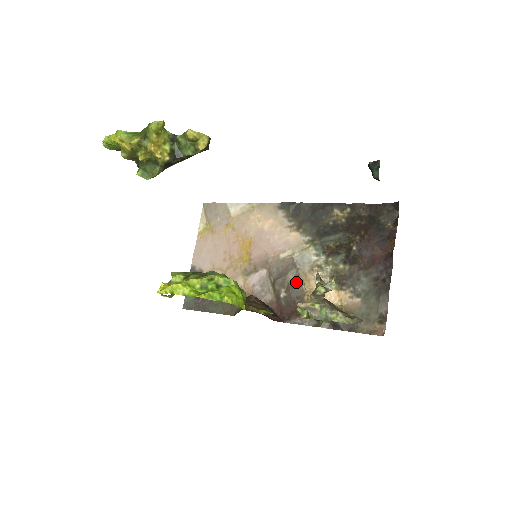
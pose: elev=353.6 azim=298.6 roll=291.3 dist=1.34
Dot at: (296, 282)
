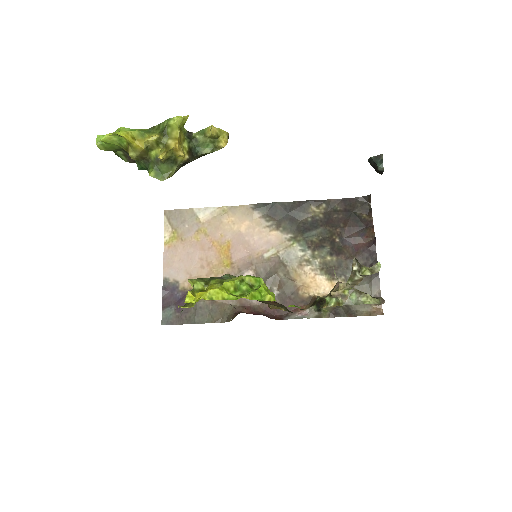
Dot at: (287, 279)
